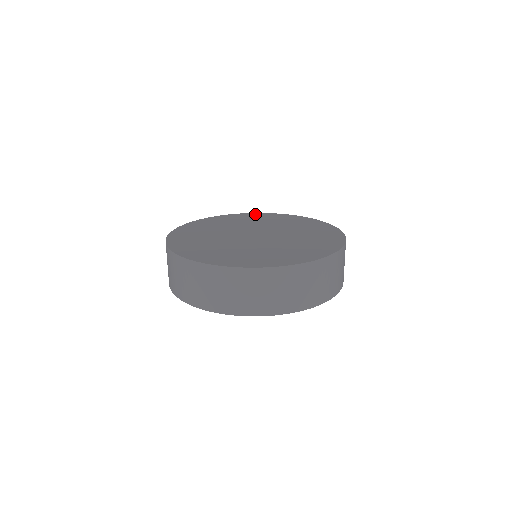
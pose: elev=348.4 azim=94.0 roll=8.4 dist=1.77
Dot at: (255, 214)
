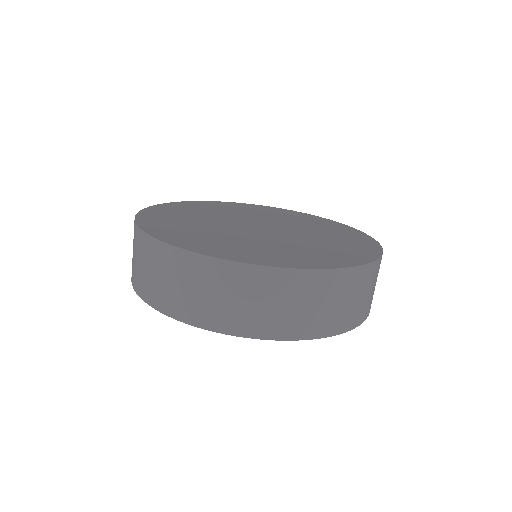
Dot at: (271, 207)
